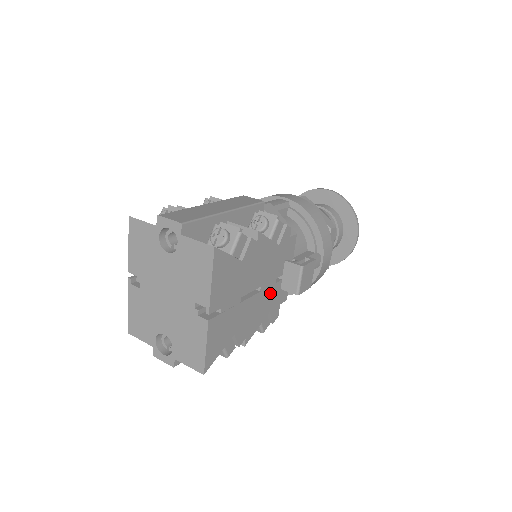
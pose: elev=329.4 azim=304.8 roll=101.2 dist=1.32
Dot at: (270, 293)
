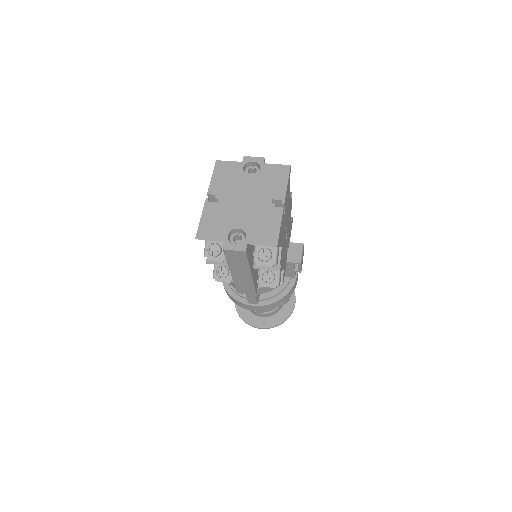
Dot at: occluded
